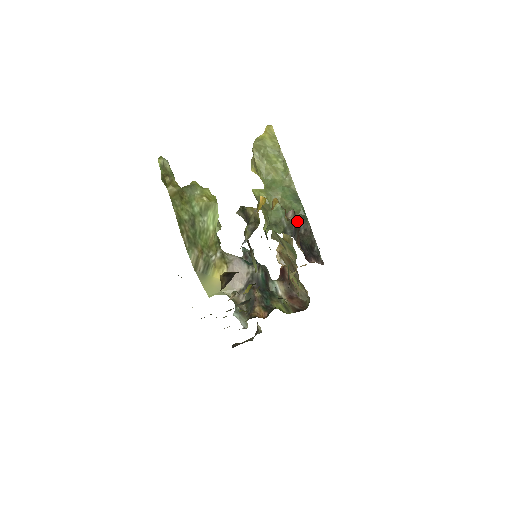
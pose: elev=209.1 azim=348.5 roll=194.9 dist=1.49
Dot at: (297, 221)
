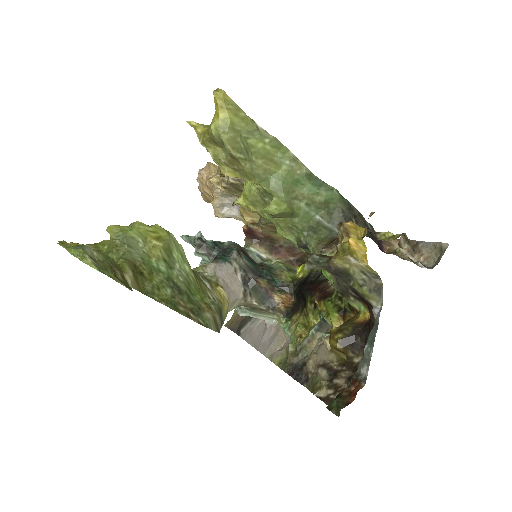
Dot at: occluded
